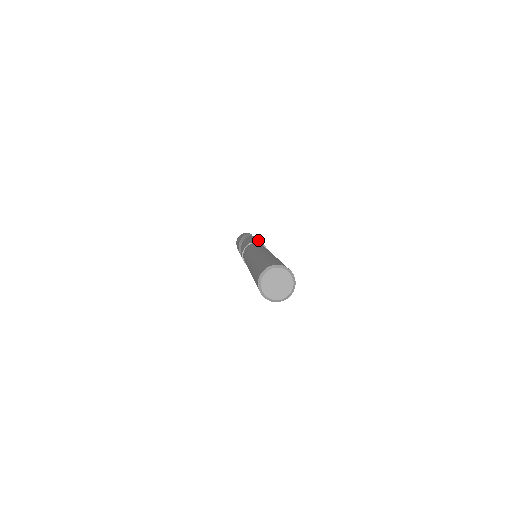
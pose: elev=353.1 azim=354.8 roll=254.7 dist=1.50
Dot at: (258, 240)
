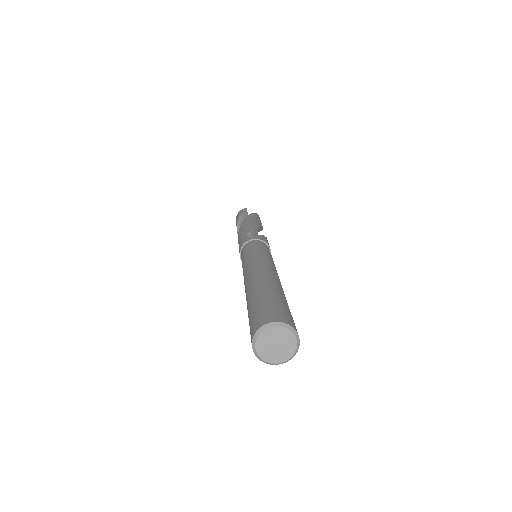
Dot at: (249, 229)
